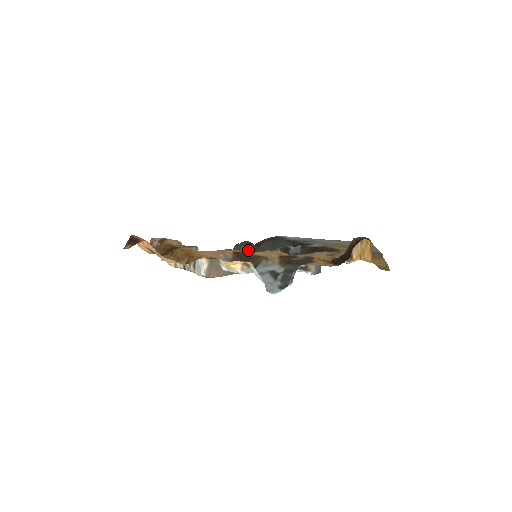
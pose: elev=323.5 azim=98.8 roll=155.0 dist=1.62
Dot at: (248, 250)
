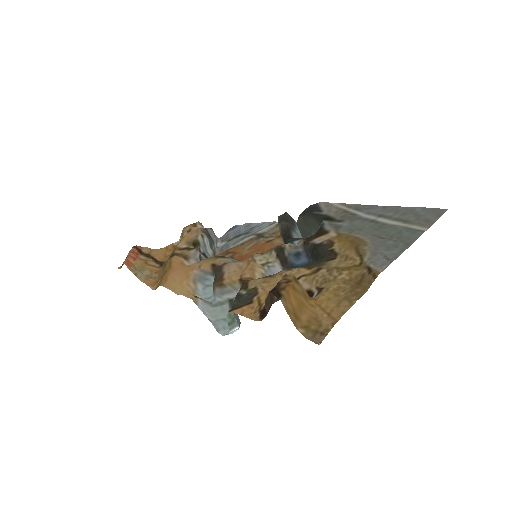
Dot at: (279, 230)
